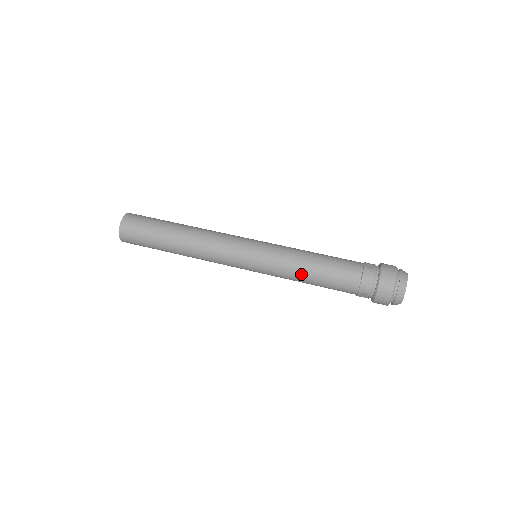
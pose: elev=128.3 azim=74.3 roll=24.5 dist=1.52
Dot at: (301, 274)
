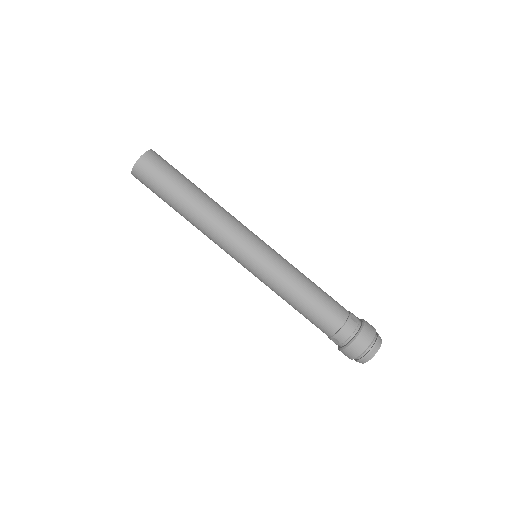
Dot at: (291, 295)
